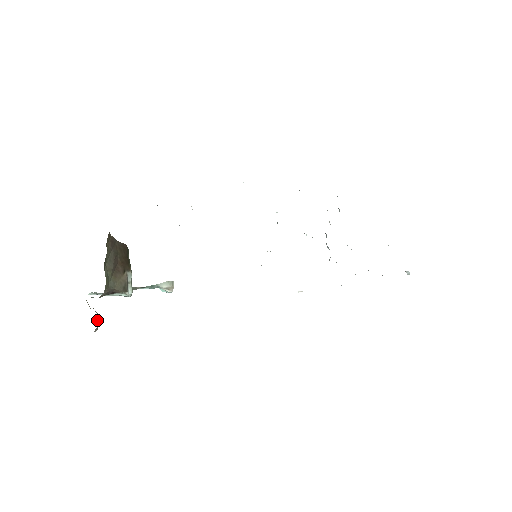
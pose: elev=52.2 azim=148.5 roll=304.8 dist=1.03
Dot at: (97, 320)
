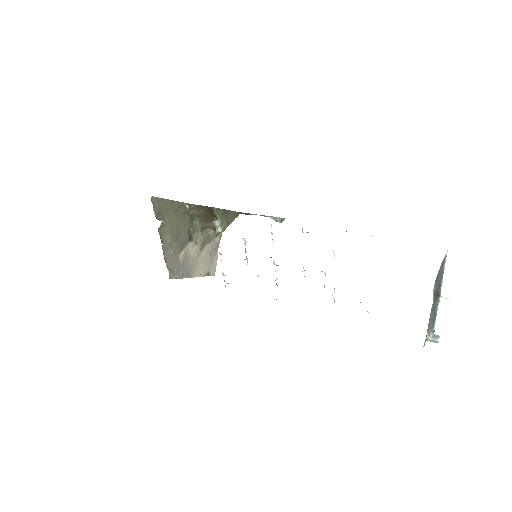
Dot at: (210, 236)
